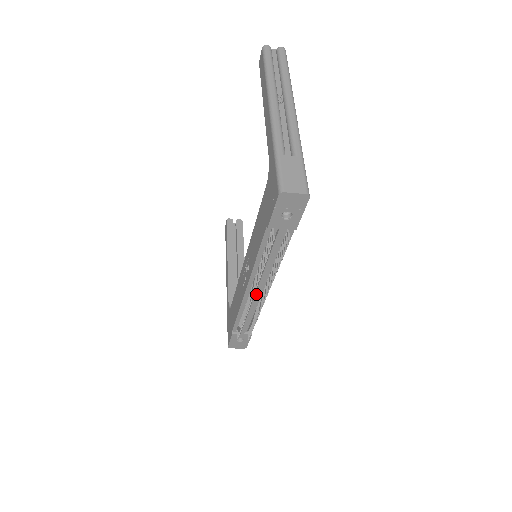
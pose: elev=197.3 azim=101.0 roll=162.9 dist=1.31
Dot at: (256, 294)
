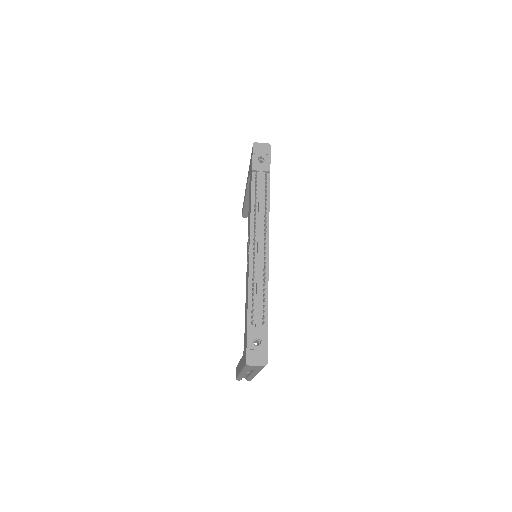
Dot at: (258, 248)
